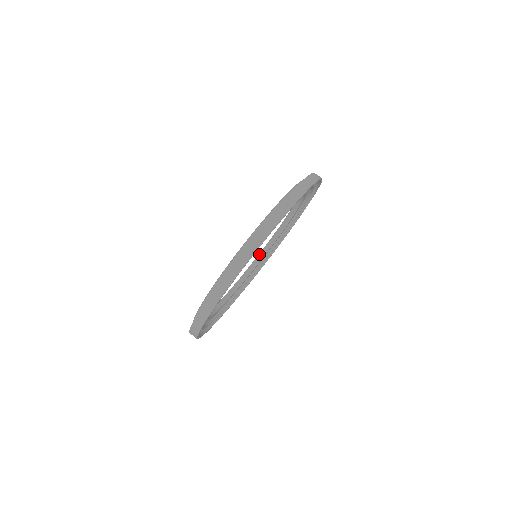
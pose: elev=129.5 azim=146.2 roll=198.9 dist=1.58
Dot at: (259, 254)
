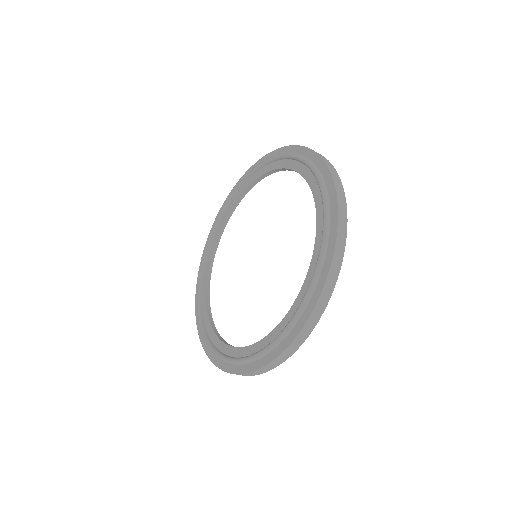
Dot at: (198, 299)
